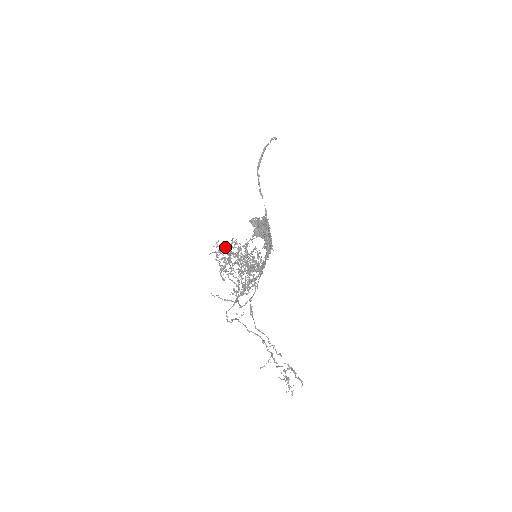
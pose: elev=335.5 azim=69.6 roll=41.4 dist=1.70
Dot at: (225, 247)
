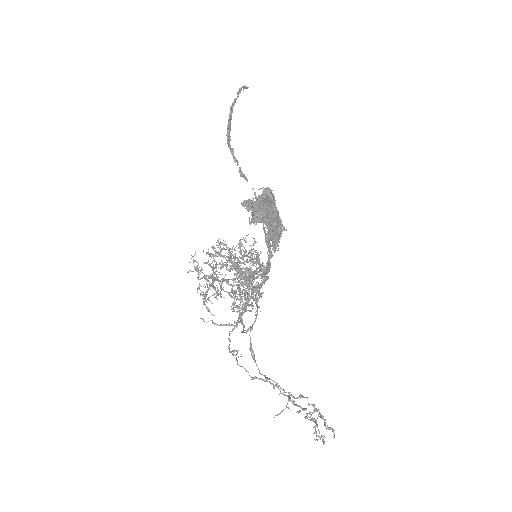
Dot at: occluded
